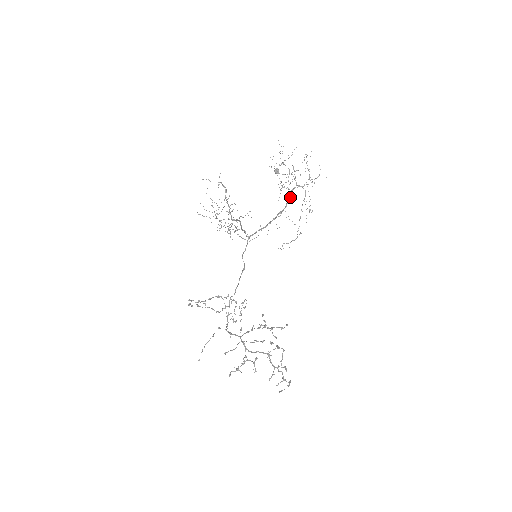
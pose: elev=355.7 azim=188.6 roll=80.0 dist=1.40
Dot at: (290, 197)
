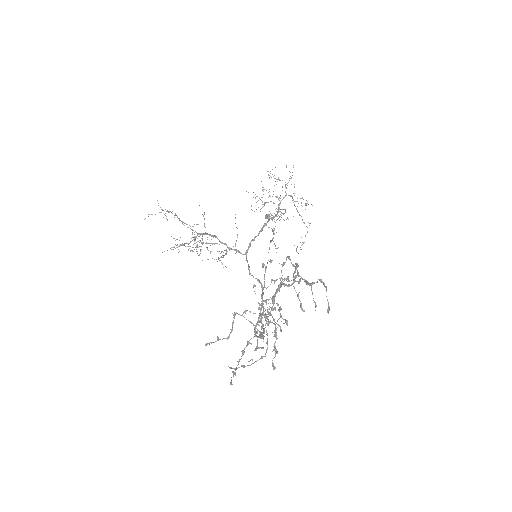
Dot at: occluded
